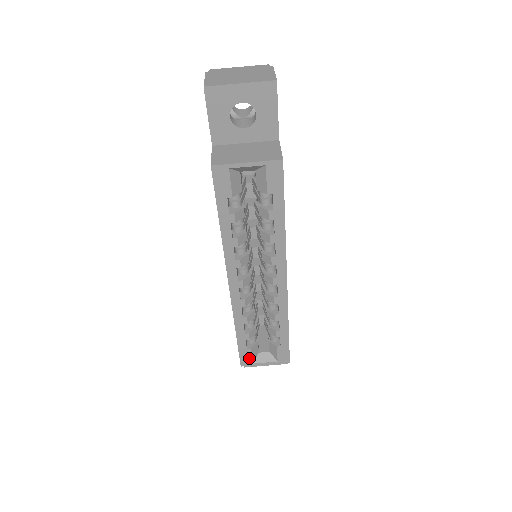
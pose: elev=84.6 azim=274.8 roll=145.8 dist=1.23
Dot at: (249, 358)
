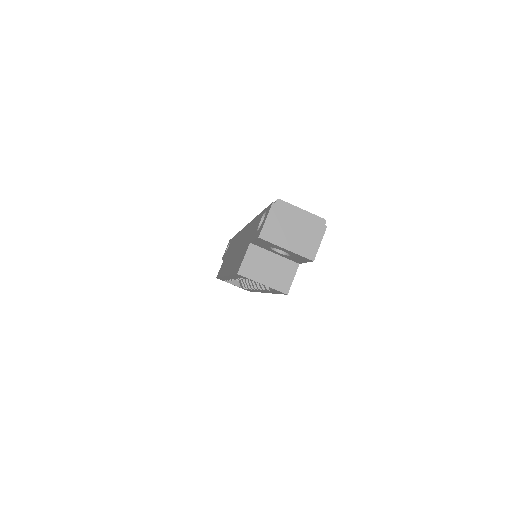
Dot at: (223, 280)
